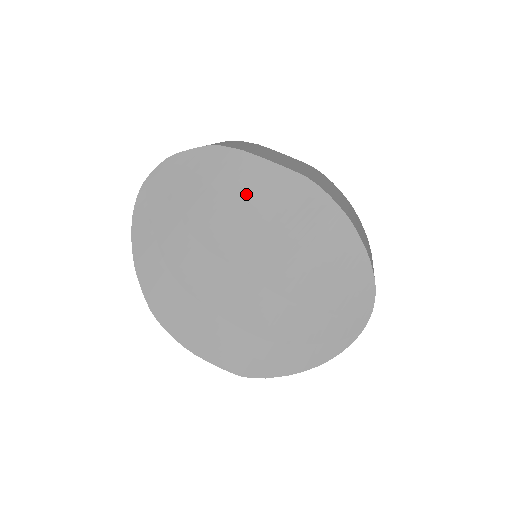
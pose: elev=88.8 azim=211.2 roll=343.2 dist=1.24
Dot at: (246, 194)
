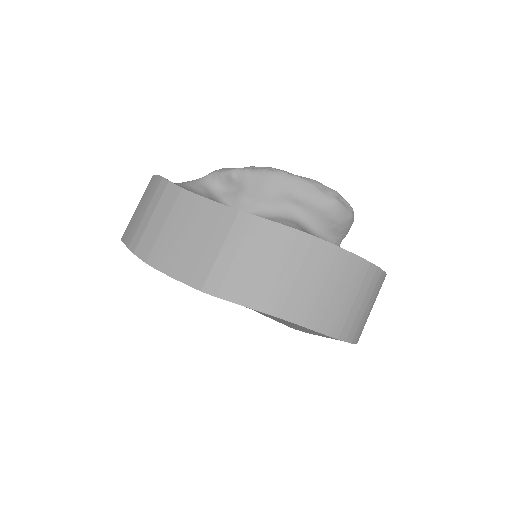
Dot at: occluded
